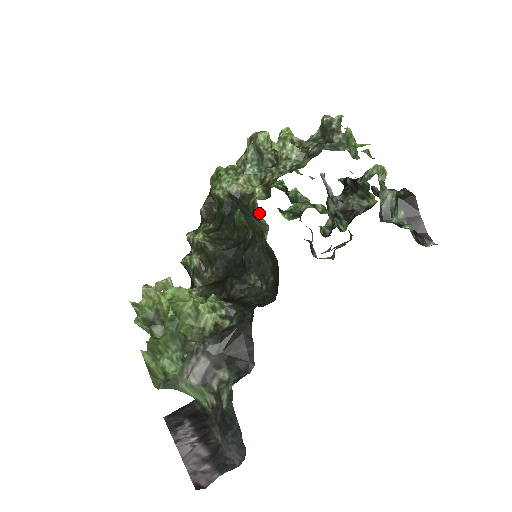
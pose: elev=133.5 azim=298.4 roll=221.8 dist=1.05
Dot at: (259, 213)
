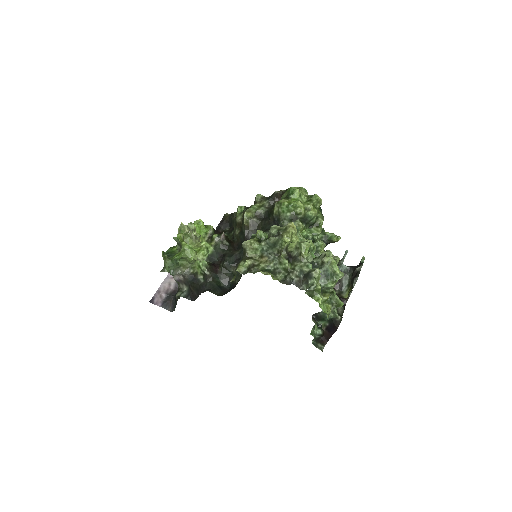
Dot at: occluded
